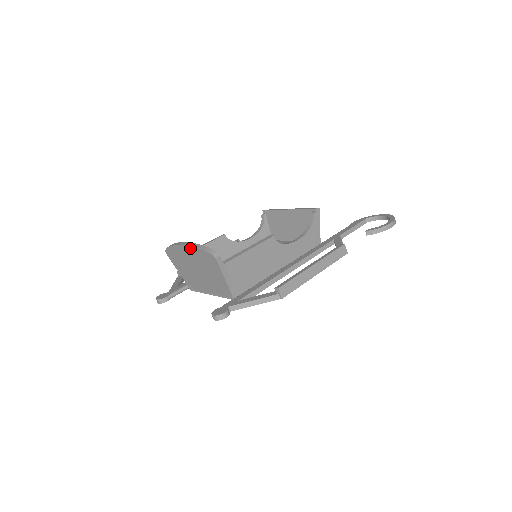
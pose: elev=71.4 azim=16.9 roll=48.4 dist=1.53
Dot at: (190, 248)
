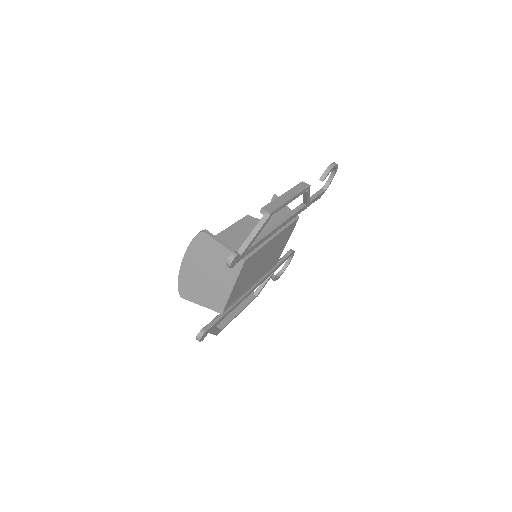
Dot at: (187, 255)
